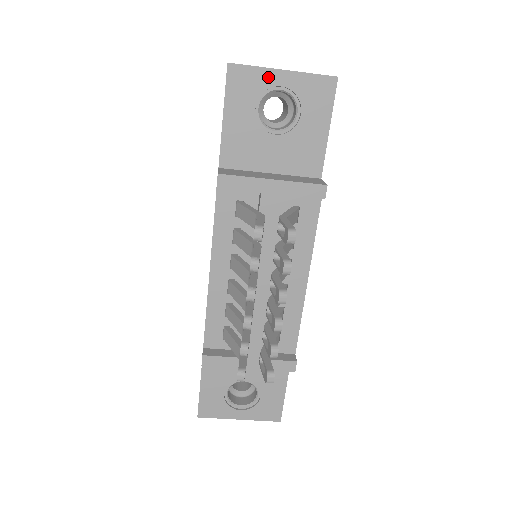
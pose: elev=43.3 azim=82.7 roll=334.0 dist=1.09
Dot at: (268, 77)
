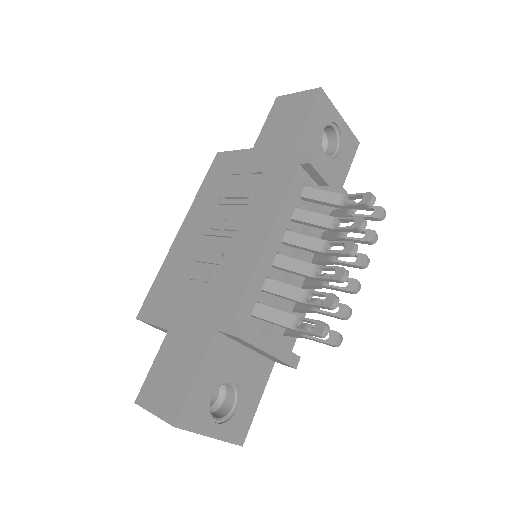
Dot at: (334, 114)
